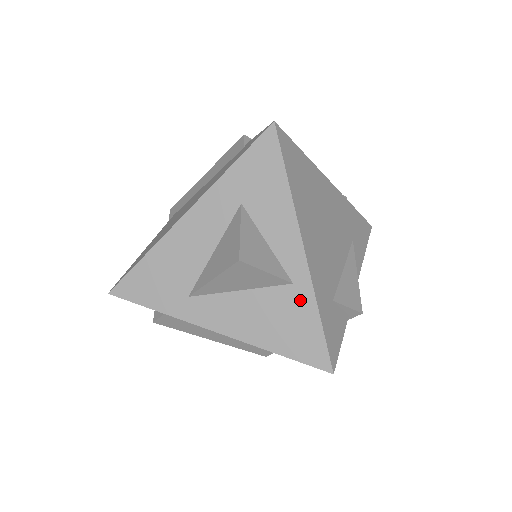
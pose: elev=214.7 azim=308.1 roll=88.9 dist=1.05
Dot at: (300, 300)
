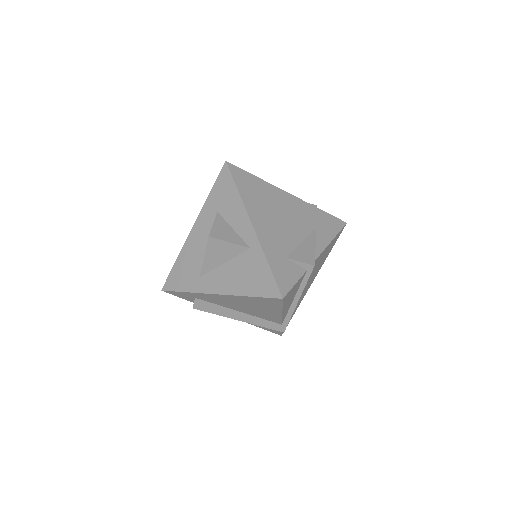
Dot at: (256, 257)
